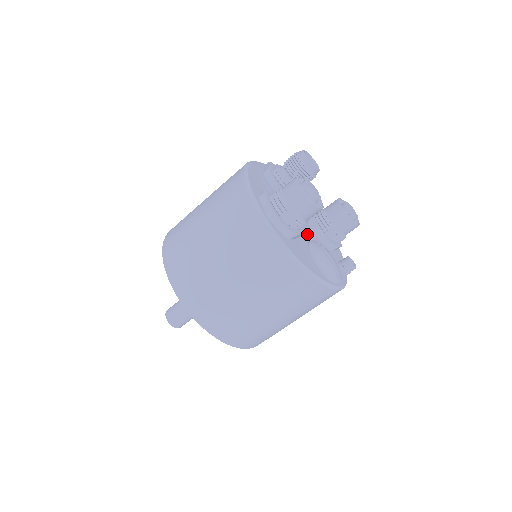
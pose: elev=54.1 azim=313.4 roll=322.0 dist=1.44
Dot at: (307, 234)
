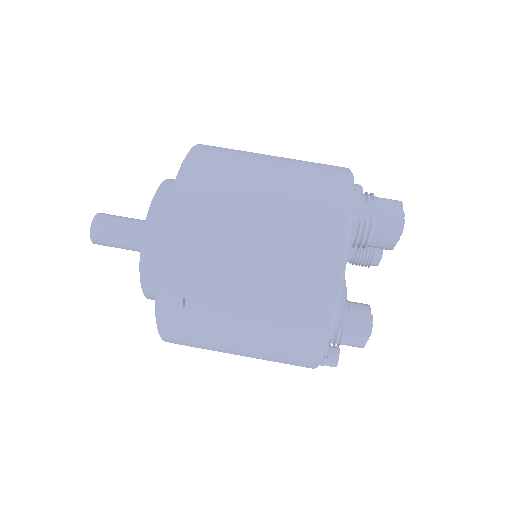
Dot at: occluded
